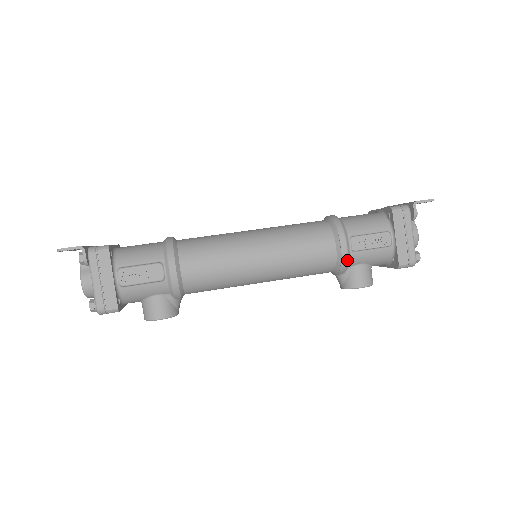
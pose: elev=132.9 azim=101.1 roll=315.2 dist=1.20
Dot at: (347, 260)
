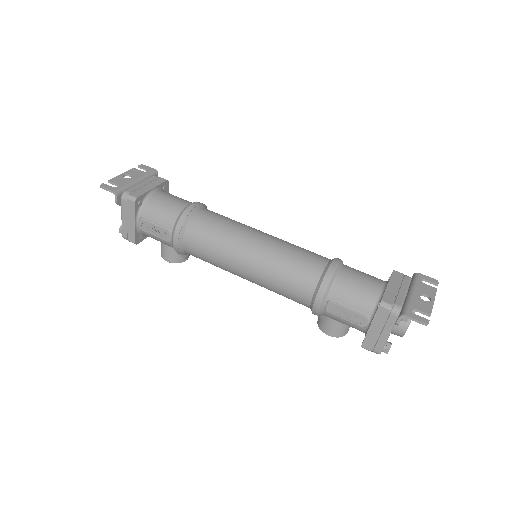
Dot at: (317, 313)
